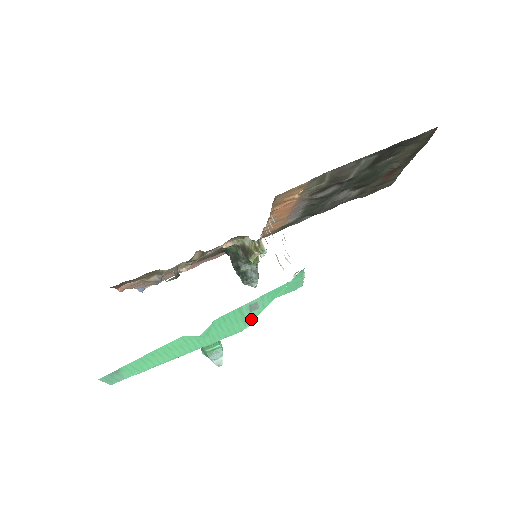
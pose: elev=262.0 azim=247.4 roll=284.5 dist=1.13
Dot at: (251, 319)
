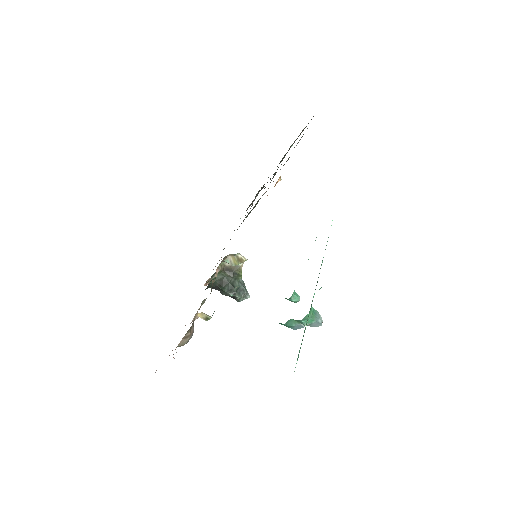
Dot at: occluded
